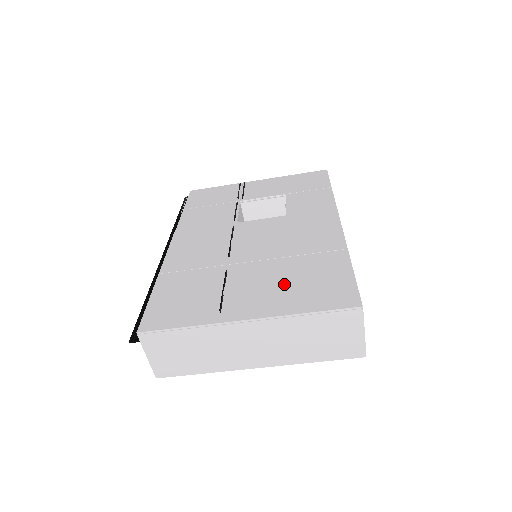
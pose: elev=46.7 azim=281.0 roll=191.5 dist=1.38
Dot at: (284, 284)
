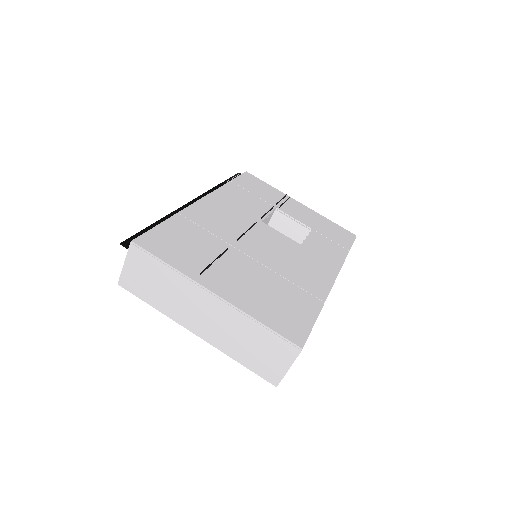
Dot at: (261, 291)
